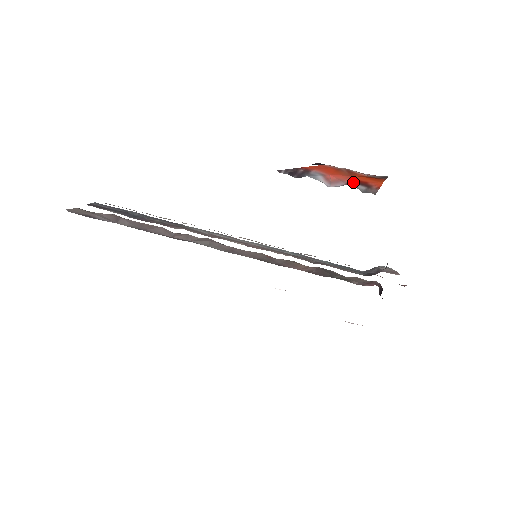
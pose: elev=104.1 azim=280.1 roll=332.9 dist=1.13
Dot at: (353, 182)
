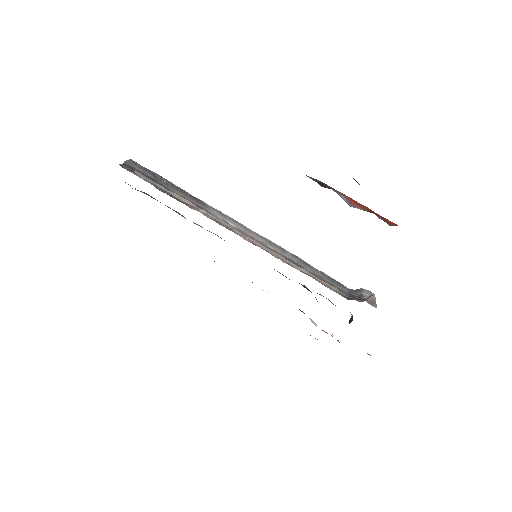
Dot at: (372, 212)
